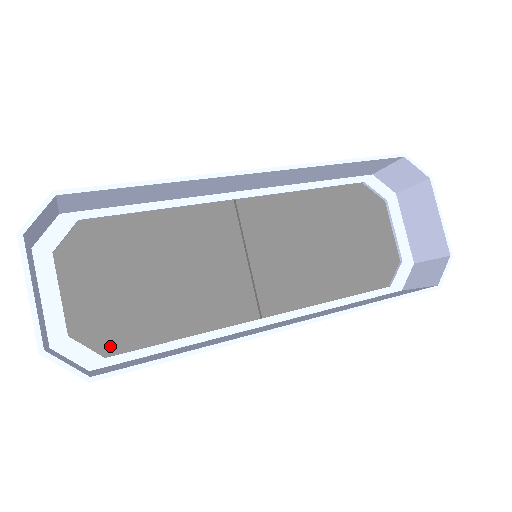
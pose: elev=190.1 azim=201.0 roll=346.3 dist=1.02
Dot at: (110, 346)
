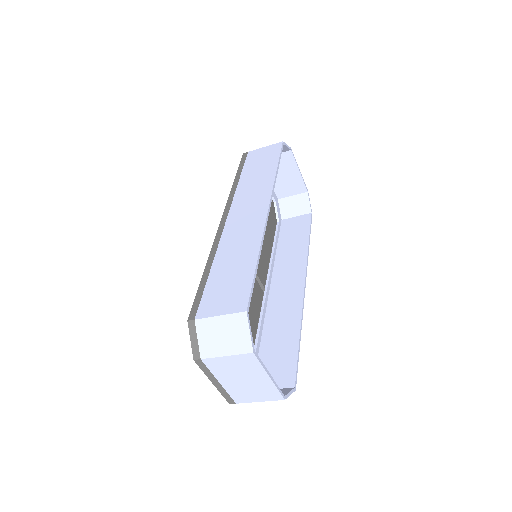
Dot at: occluded
